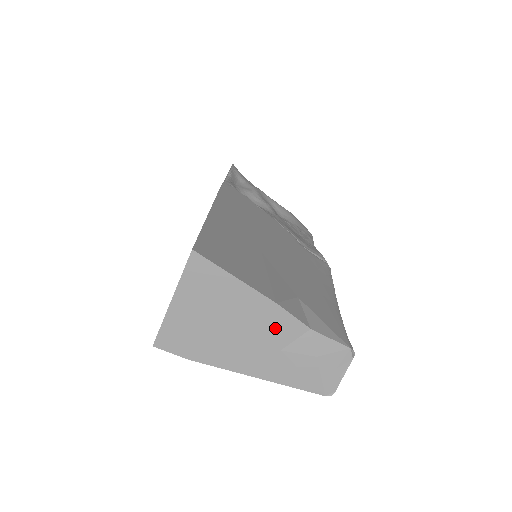
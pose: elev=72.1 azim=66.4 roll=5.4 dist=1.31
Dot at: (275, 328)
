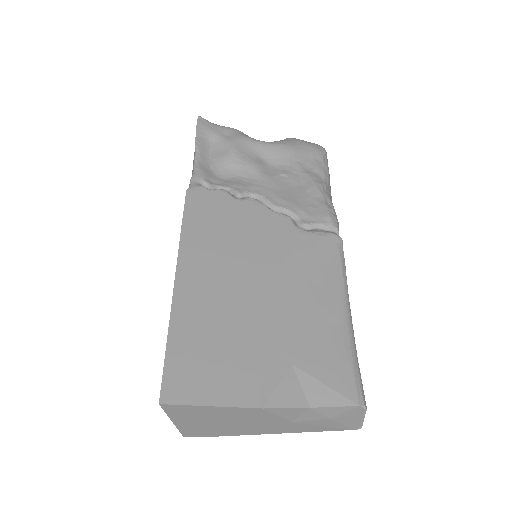
Dot at: (275, 416)
